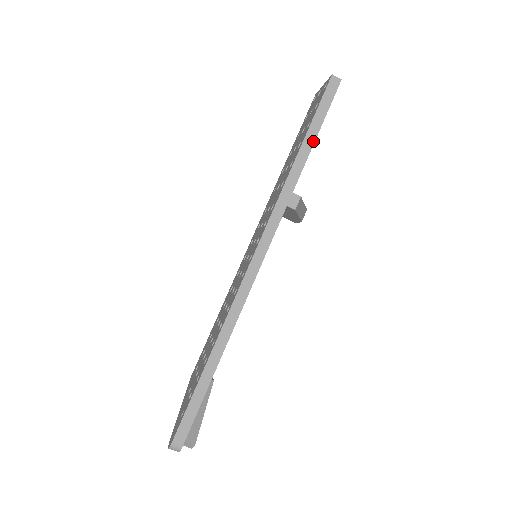
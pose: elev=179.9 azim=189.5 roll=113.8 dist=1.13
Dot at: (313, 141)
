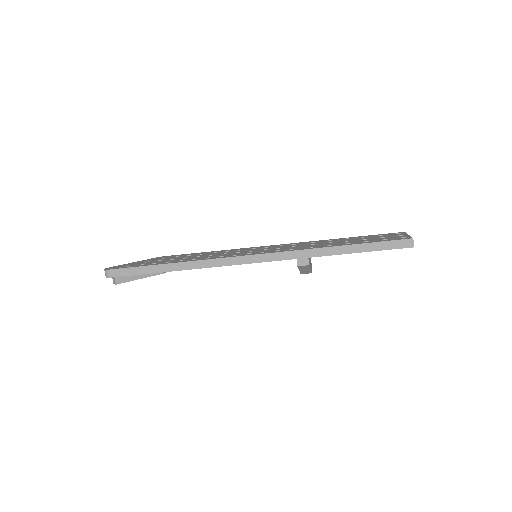
Dot at: (354, 252)
